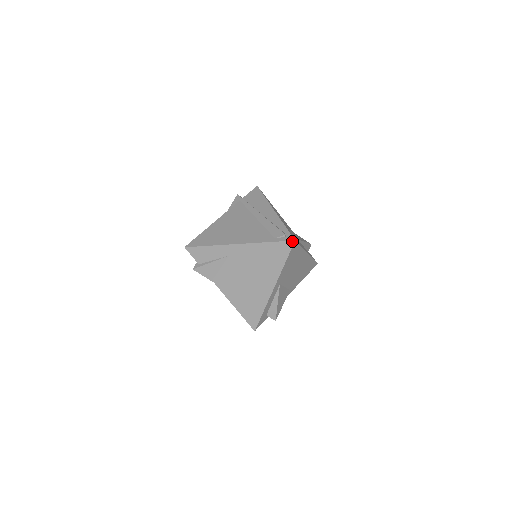
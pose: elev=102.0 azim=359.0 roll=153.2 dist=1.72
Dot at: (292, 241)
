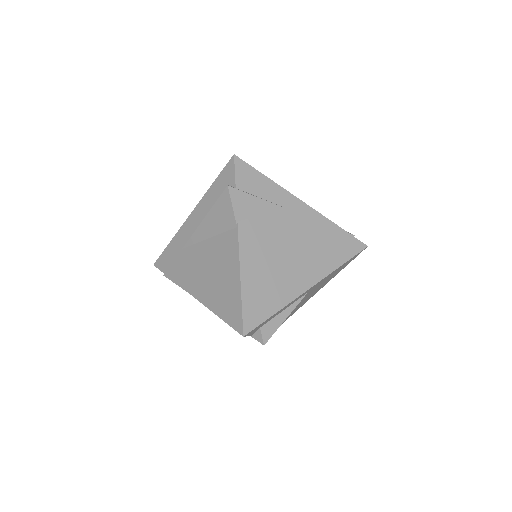
Dot at: (365, 244)
